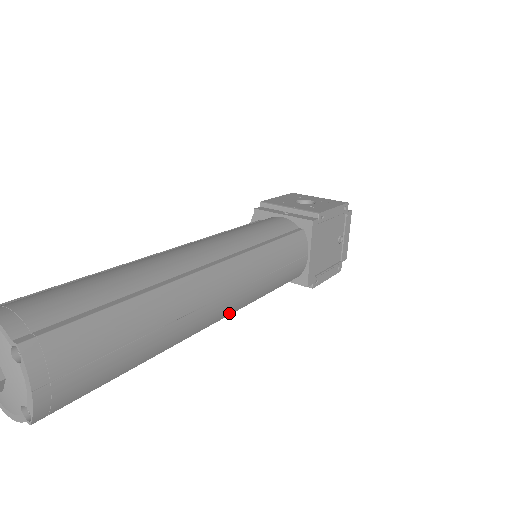
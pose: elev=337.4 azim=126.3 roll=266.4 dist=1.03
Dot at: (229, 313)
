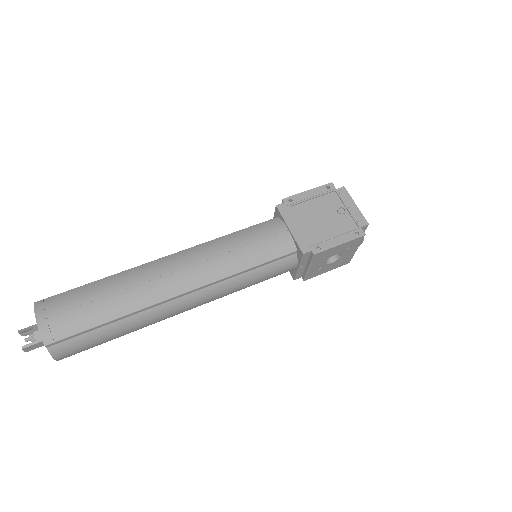
Dot at: (201, 284)
